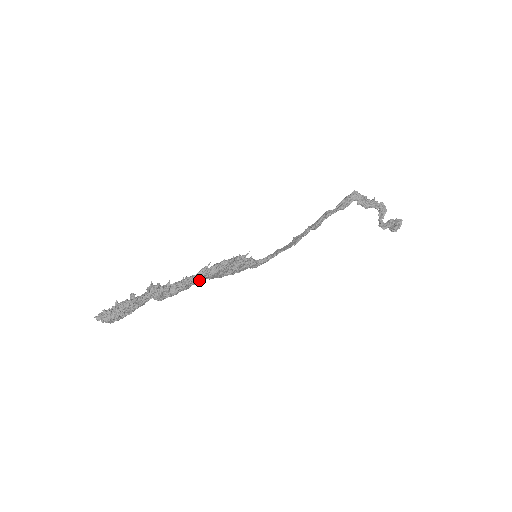
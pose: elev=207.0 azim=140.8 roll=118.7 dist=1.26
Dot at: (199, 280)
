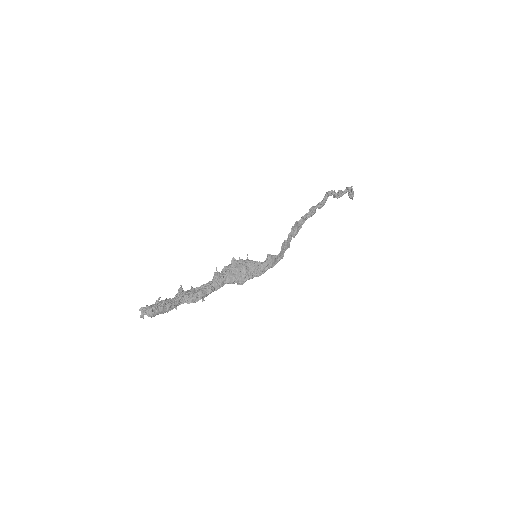
Dot at: (217, 281)
